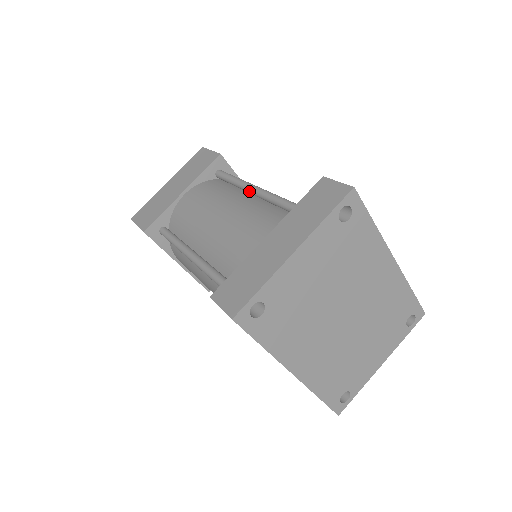
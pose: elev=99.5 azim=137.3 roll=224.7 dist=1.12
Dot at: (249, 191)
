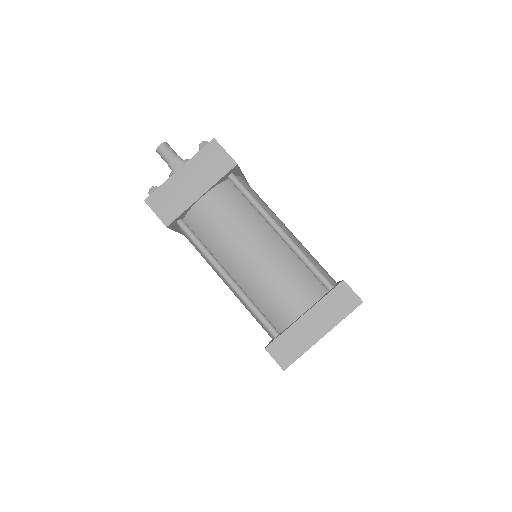
Dot at: (266, 220)
